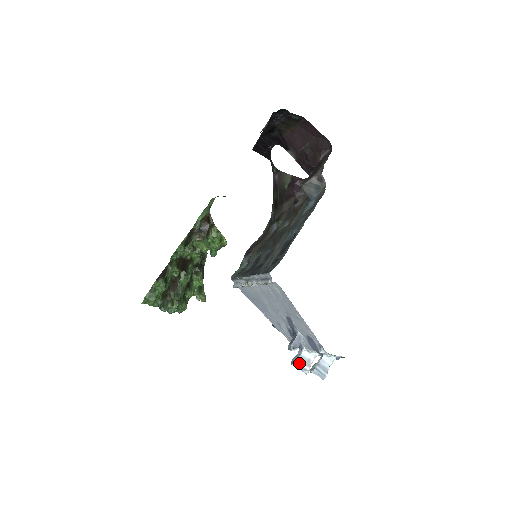
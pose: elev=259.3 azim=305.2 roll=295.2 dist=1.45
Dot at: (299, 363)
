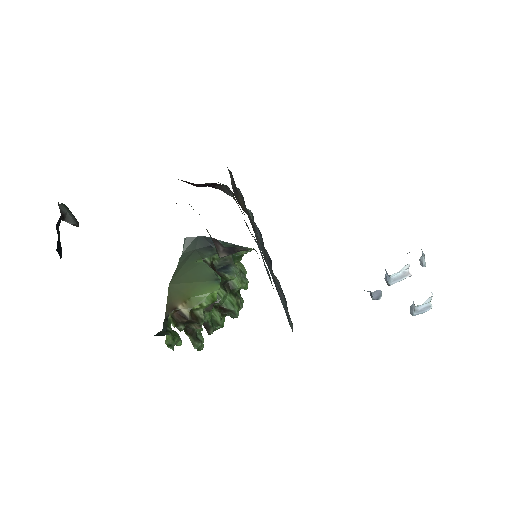
Dot at: (394, 283)
